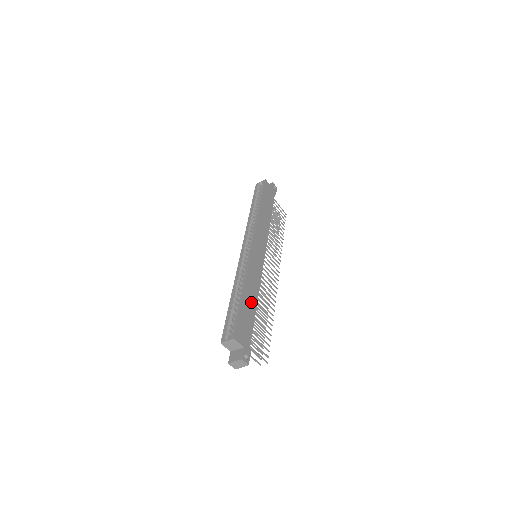
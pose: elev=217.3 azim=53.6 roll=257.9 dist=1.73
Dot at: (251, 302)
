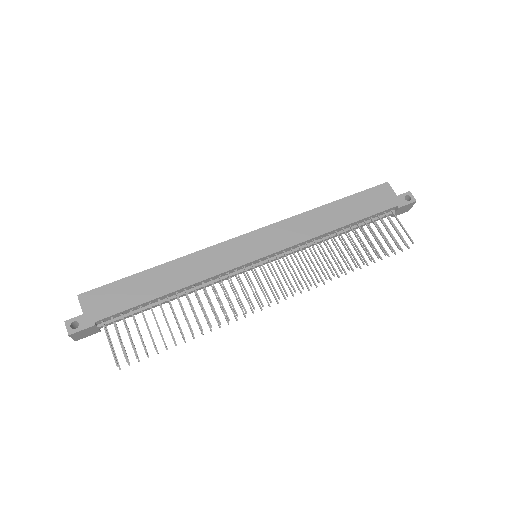
Dot at: (160, 284)
